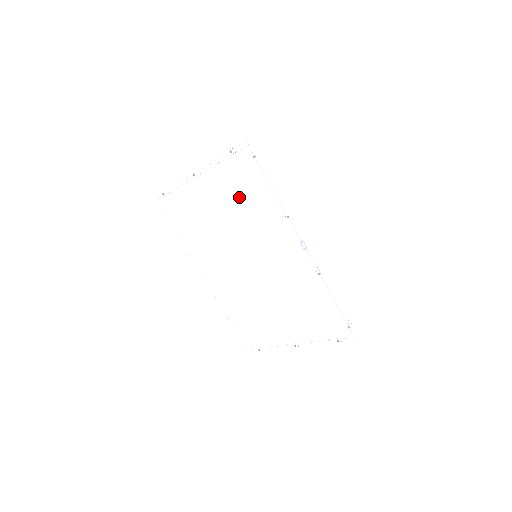
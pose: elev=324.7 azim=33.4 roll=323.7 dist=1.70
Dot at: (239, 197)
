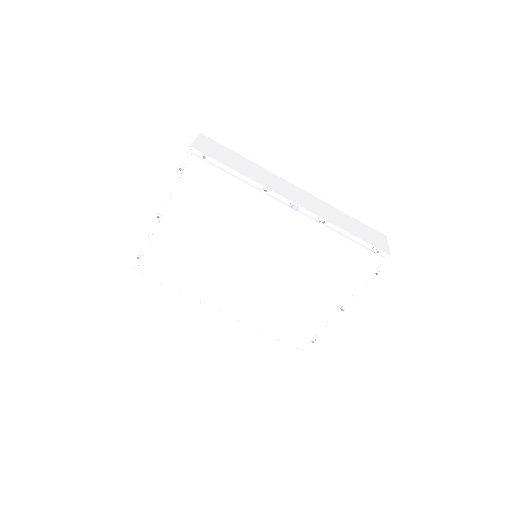
Dot at: (211, 206)
